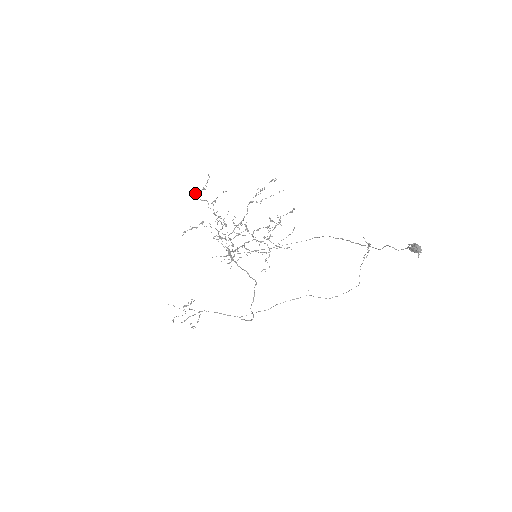
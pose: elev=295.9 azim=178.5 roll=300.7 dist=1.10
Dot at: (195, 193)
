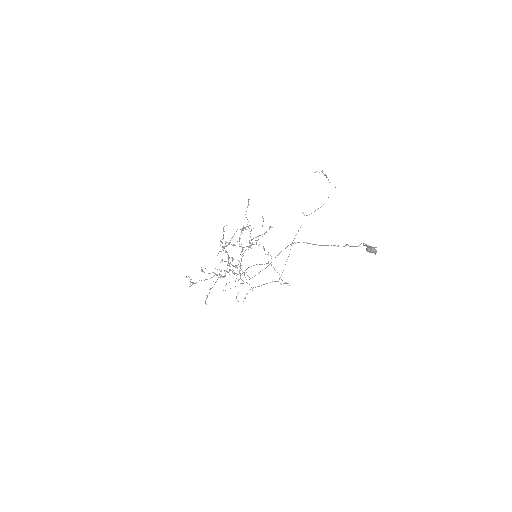
Dot at: (189, 286)
